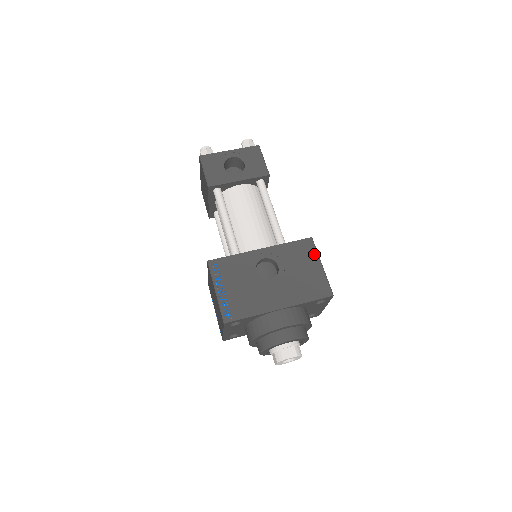
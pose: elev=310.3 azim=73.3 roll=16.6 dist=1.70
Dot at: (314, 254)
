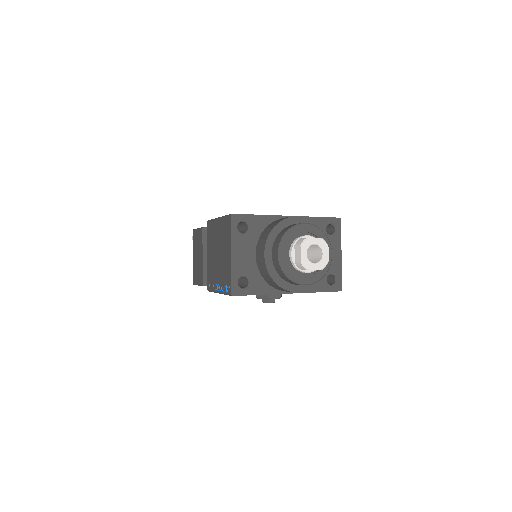
Dot at: occluded
